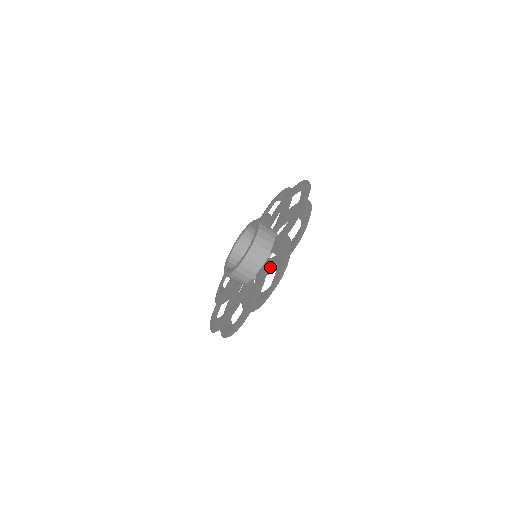
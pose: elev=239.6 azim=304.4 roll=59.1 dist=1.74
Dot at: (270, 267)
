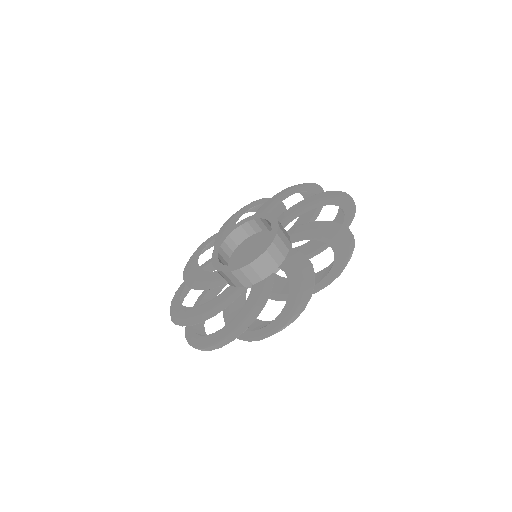
Dot at: (276, 290)
